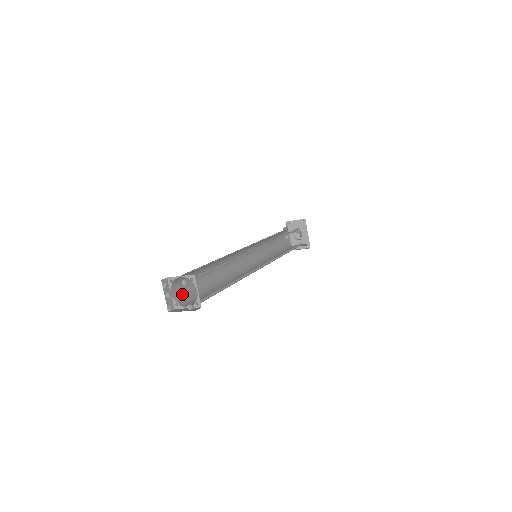
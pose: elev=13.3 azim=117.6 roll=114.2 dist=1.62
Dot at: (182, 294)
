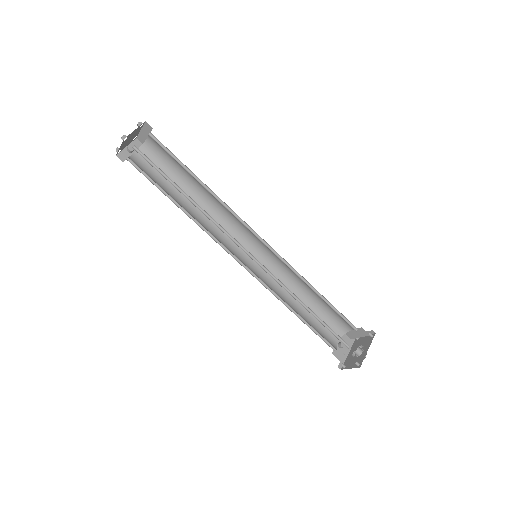
Dot at: (142, 166)
